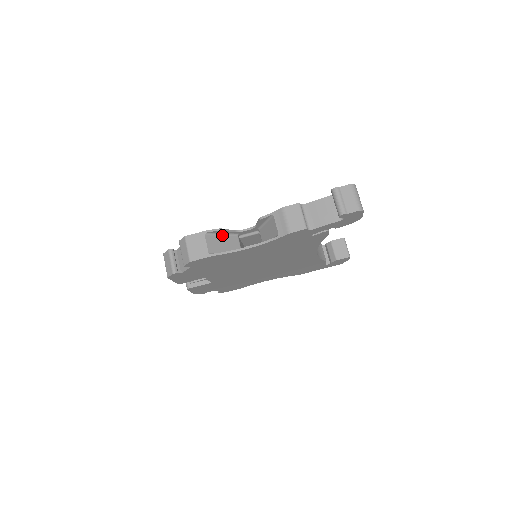
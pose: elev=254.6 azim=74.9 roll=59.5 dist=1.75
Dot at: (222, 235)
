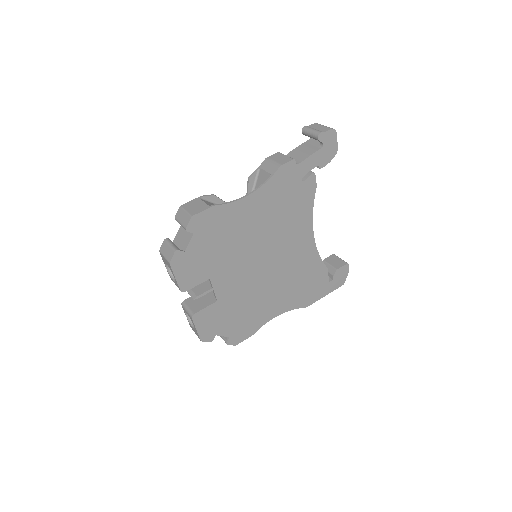
Dot at: occluded
